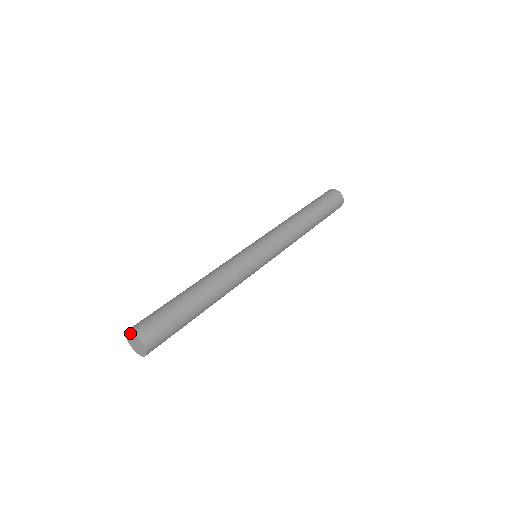
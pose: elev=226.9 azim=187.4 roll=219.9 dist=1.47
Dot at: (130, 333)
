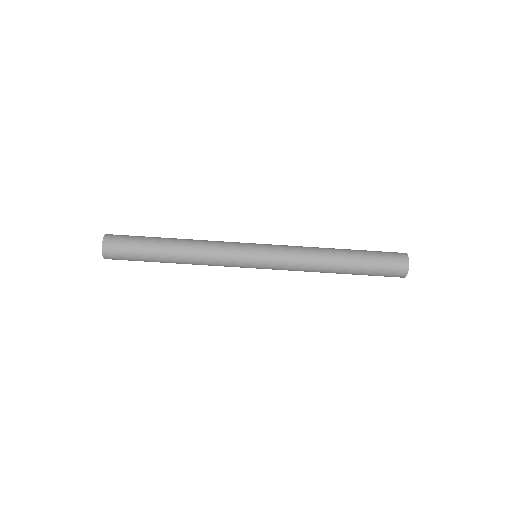
Dot at: occluded
